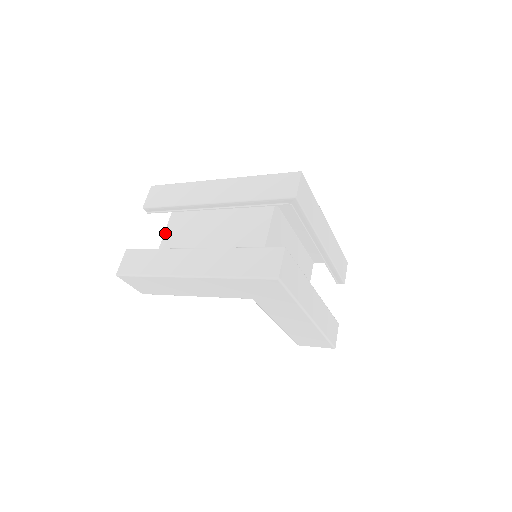
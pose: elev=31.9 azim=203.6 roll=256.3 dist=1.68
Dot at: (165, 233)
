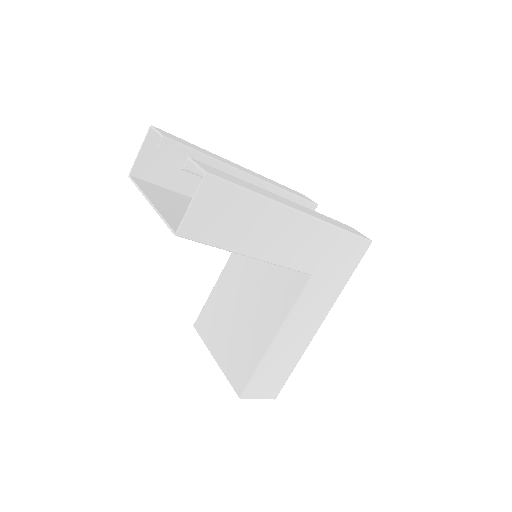
Dot at: (144, 190)
